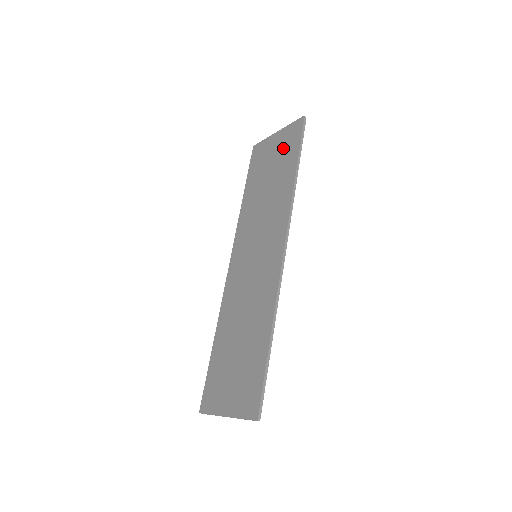
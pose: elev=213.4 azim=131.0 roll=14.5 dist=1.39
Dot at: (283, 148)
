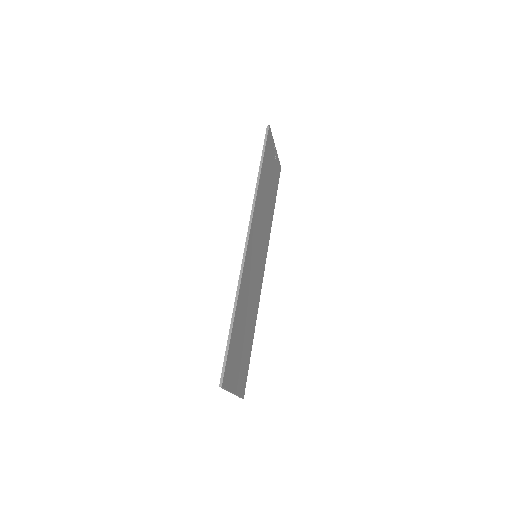
Dot at: occluded
